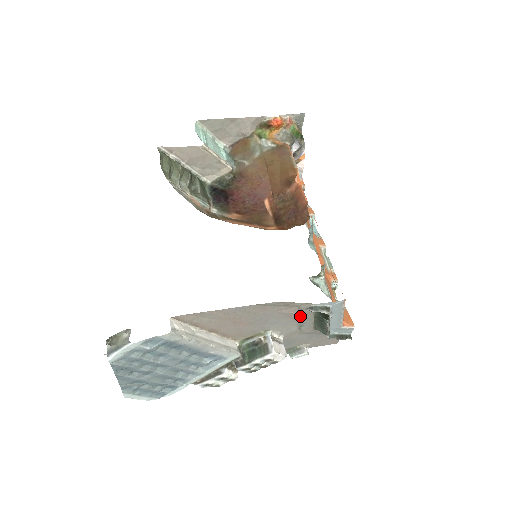
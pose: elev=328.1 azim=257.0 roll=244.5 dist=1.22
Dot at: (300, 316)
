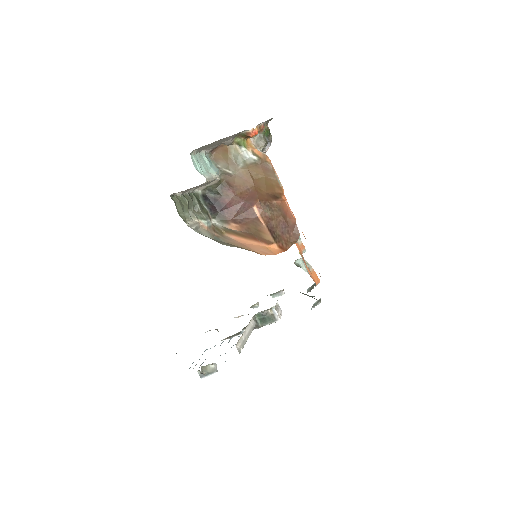
Dot at: occluded
